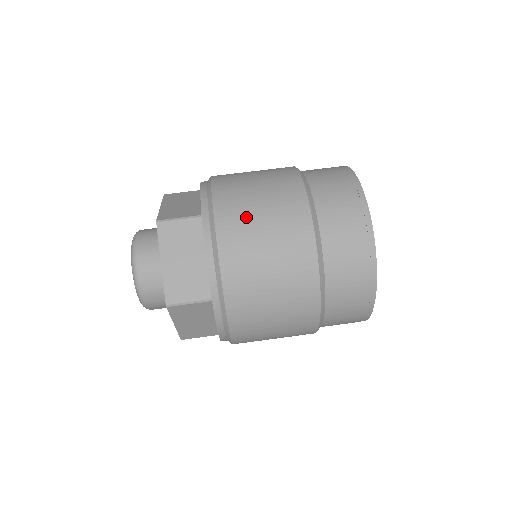
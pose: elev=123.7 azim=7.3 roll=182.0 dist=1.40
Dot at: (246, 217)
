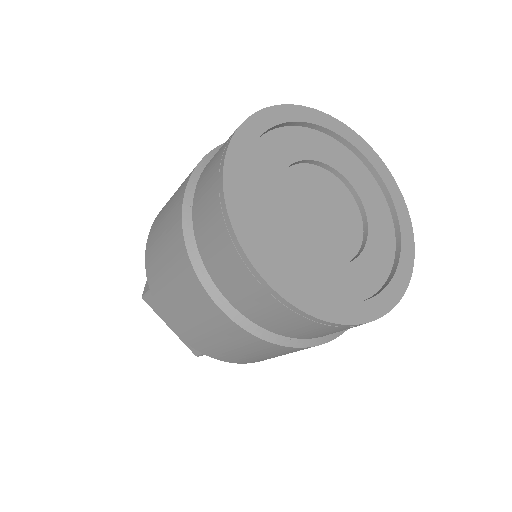
Dot at: occluded
